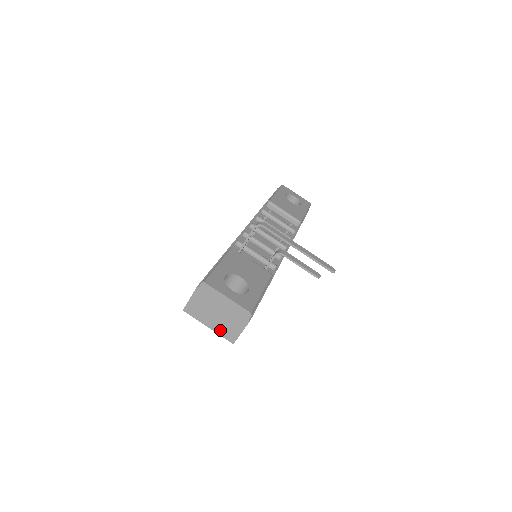
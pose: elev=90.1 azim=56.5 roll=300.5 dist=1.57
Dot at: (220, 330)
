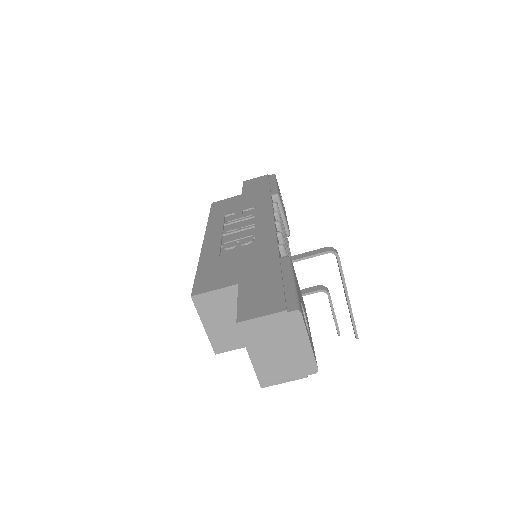
Dot at: (261, 367)
